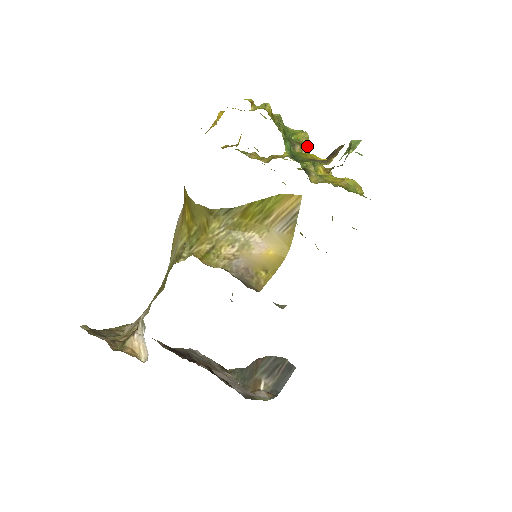
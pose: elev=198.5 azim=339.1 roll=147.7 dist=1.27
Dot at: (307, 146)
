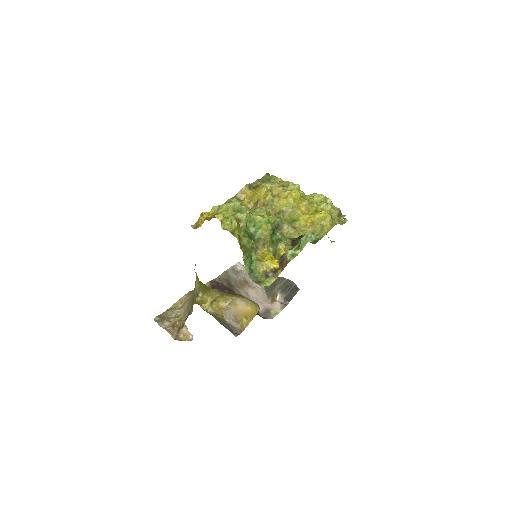
Dot at: (273, 226)
